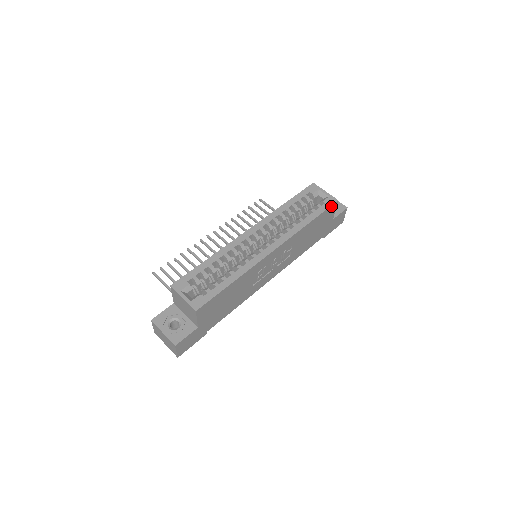
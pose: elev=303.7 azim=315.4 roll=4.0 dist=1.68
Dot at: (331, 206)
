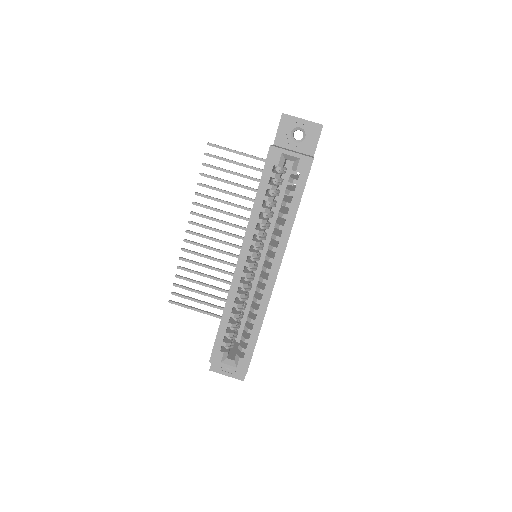
Dot at: (309, 172)
